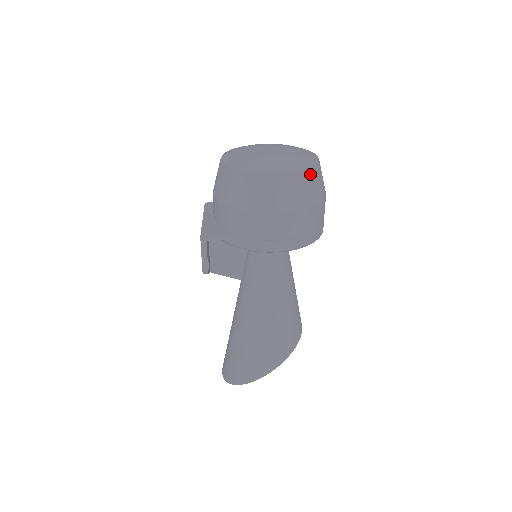
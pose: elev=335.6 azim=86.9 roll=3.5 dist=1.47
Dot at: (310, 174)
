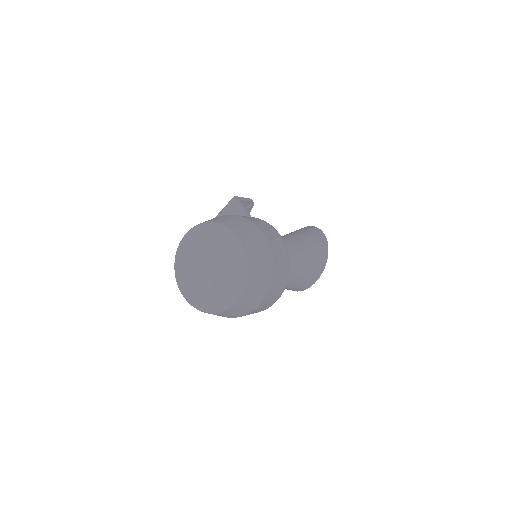
Dot at: (209, 313)
